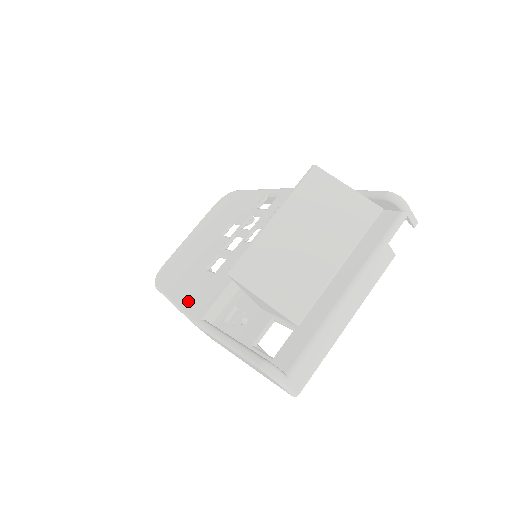
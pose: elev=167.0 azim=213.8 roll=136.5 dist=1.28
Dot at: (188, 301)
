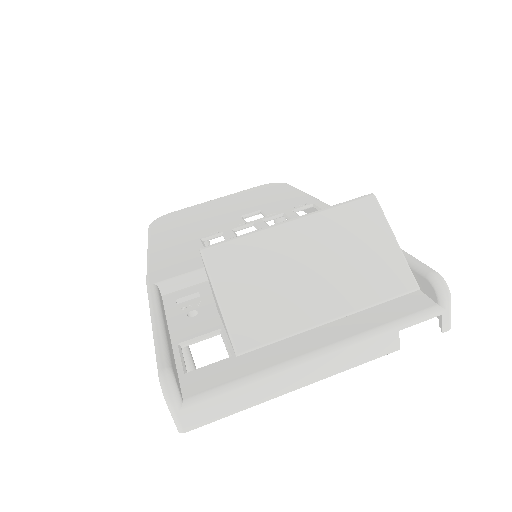
Dot at: (160, 258)
